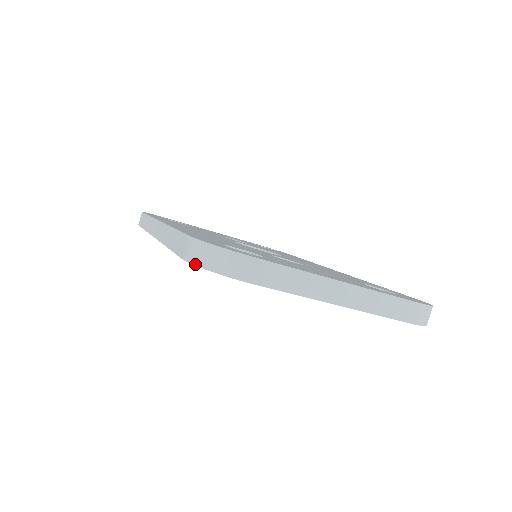
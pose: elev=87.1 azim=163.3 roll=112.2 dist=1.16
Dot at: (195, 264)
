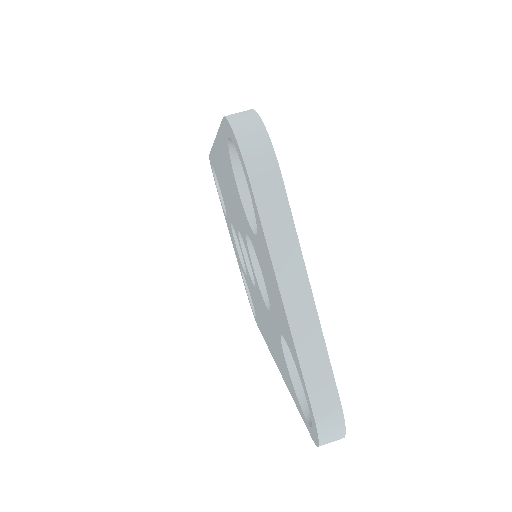
Dot at: (229, 119)
